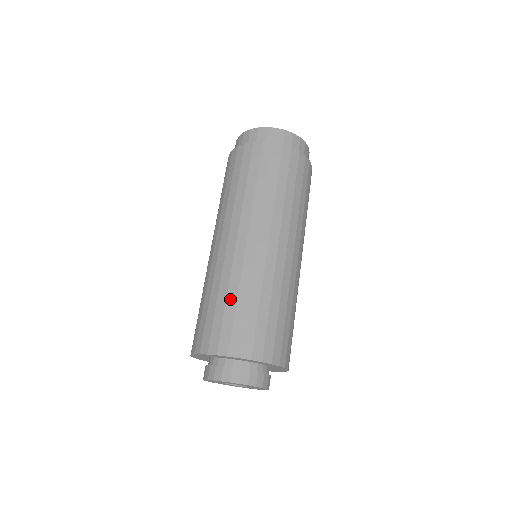
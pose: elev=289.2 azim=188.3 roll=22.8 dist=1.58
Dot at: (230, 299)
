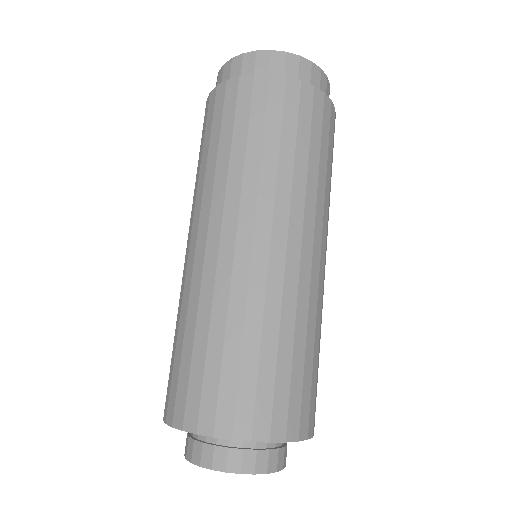
Dot at: (284, 347)
